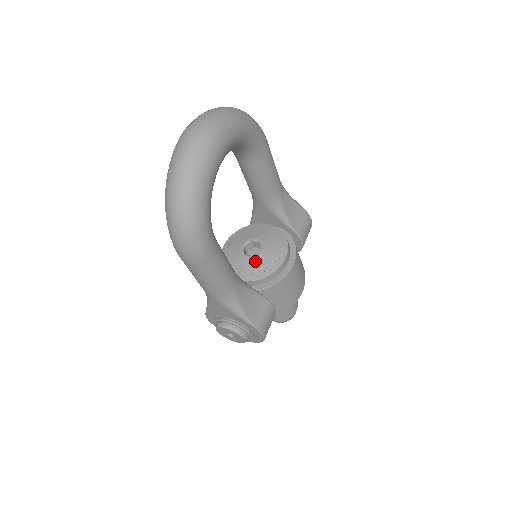
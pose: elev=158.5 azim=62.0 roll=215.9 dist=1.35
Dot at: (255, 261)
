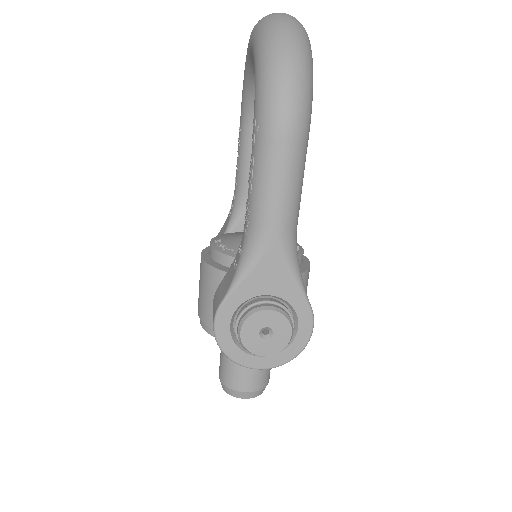
Dot at: occluded
